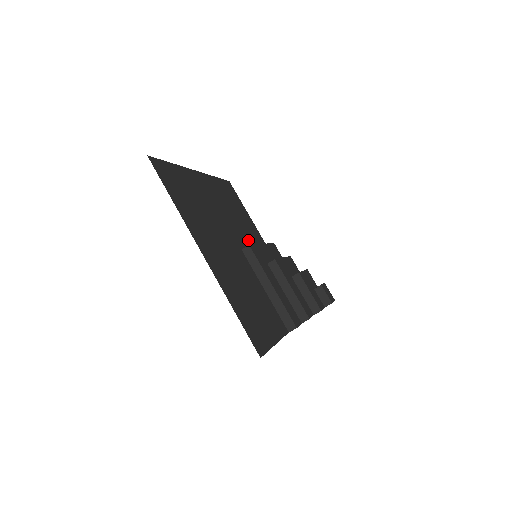
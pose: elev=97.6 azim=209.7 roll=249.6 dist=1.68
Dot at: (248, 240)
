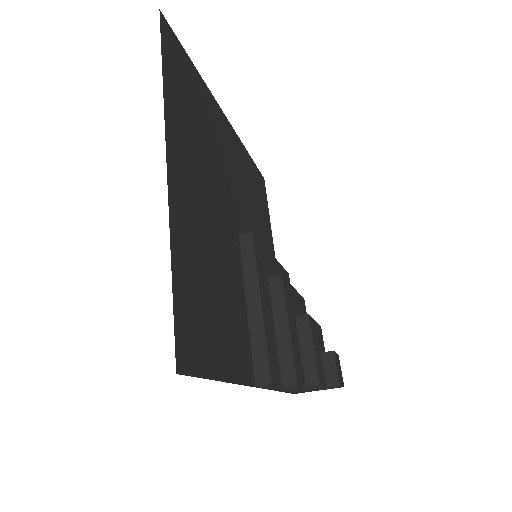
Dot at: occluded
